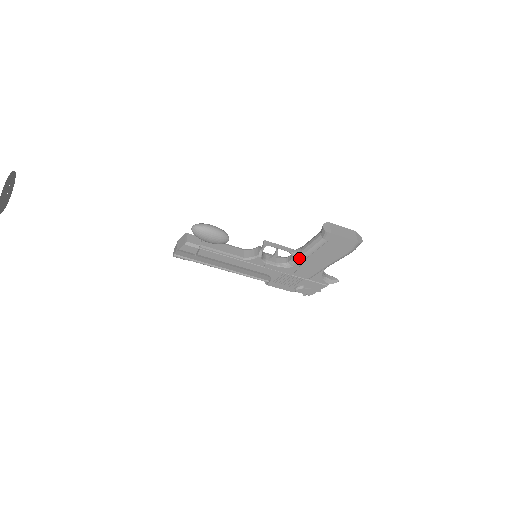
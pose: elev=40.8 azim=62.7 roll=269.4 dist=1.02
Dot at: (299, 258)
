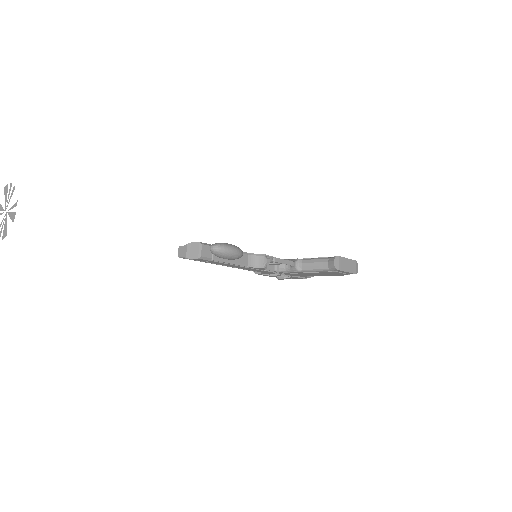
Dot at: (298, 271)
